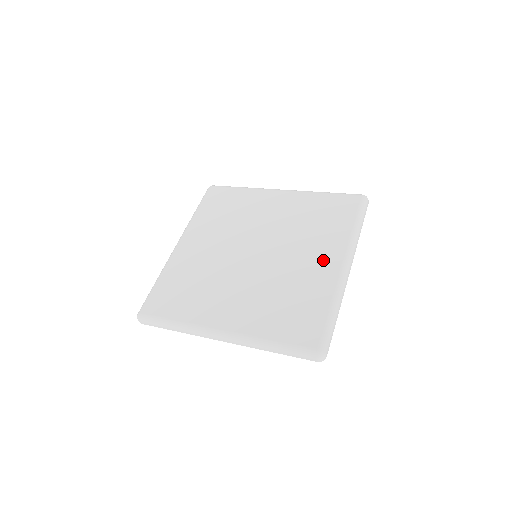
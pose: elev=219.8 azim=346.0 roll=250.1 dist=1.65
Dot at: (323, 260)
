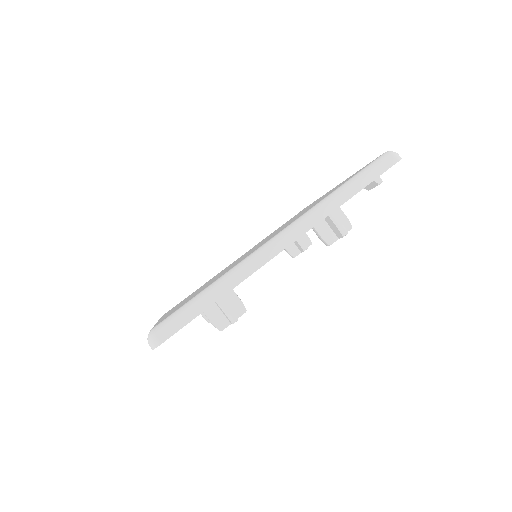
Dot at: (271, 237)
